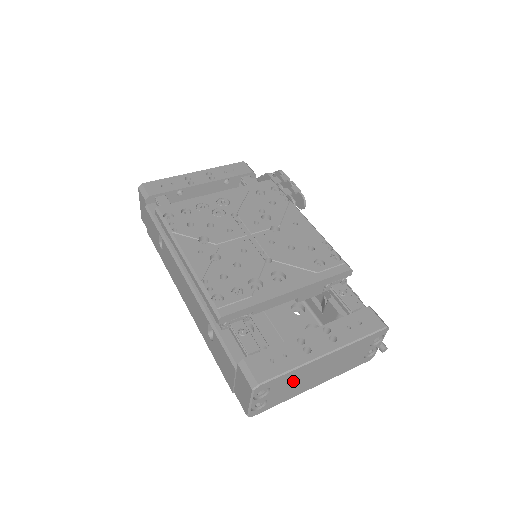
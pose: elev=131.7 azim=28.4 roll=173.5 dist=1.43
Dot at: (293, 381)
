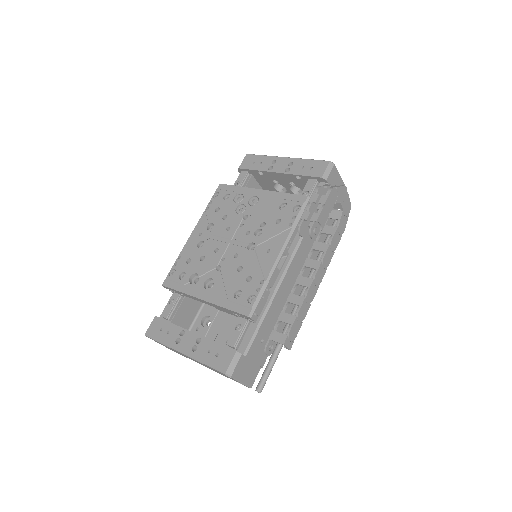
Dot at: occluded
